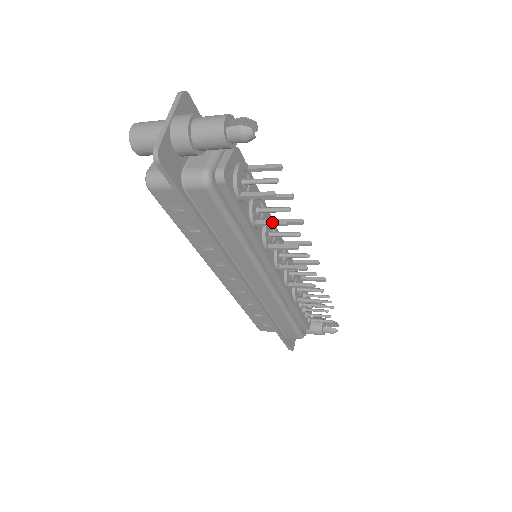
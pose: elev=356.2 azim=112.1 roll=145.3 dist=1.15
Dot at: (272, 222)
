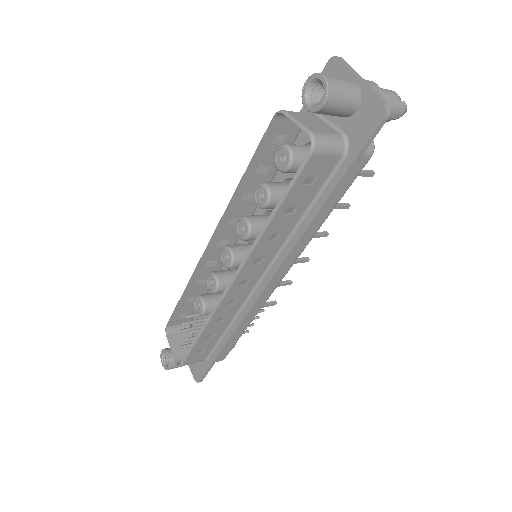
Dot at: (341, 204)
